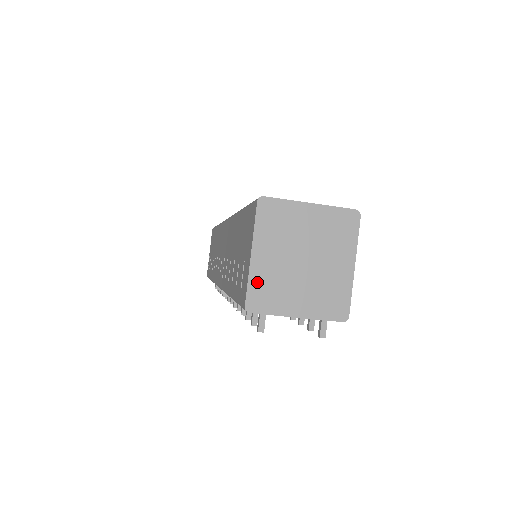
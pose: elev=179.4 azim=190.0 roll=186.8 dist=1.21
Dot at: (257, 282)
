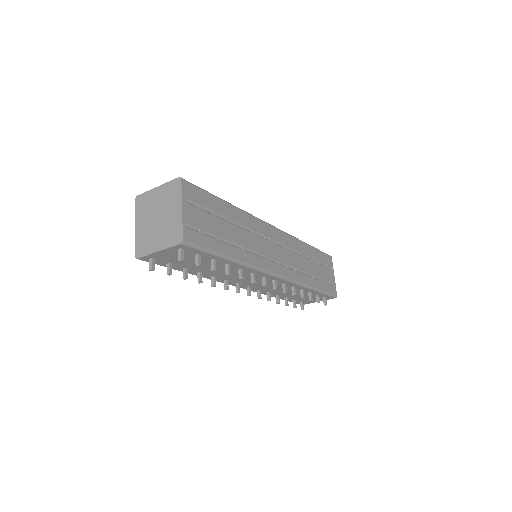
Dot at: (138, 241)
